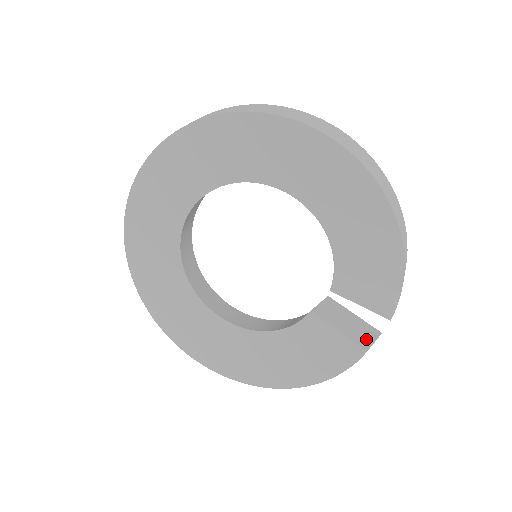
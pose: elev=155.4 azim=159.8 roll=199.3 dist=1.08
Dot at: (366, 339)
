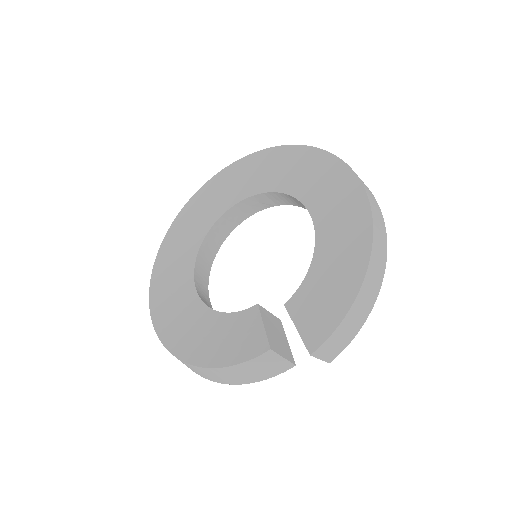
Dot at: (278, 349)
